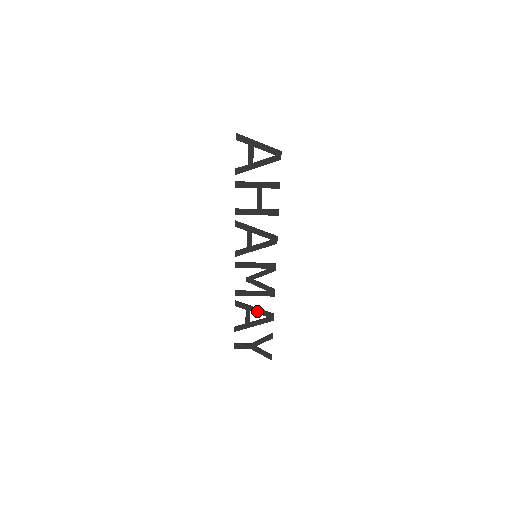
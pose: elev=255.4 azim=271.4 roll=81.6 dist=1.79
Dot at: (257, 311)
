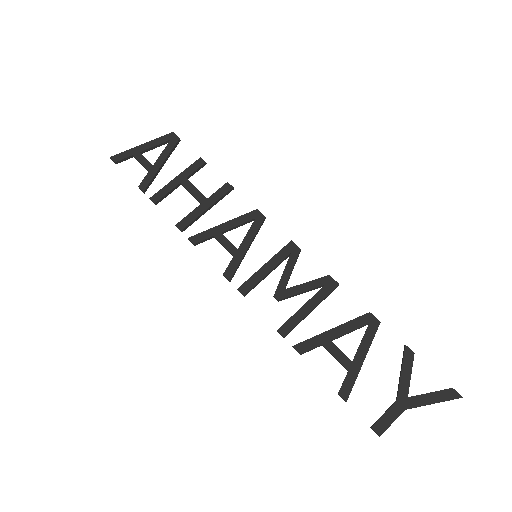
Dot at: (340, 331)
